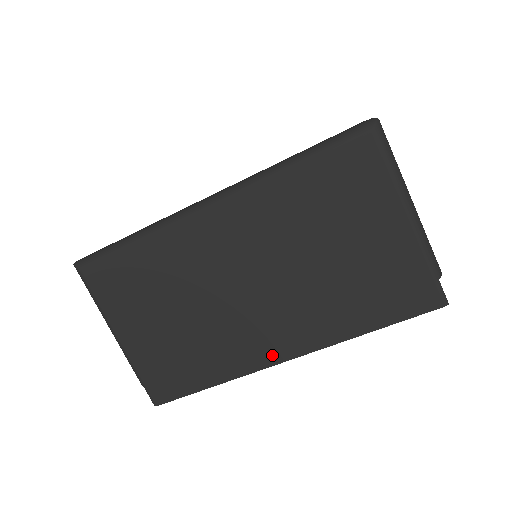
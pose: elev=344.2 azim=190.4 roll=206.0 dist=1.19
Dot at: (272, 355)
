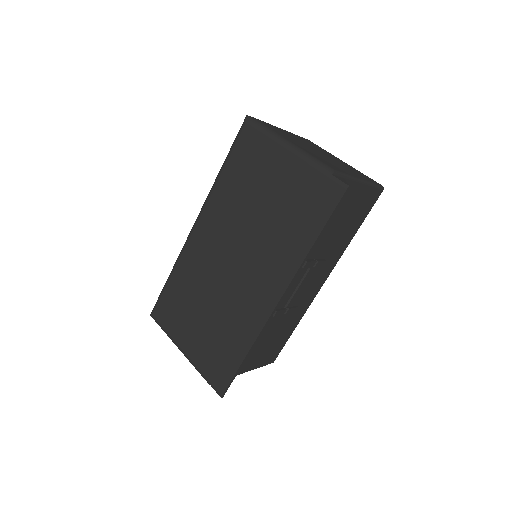
Dot at: (267, 305)
